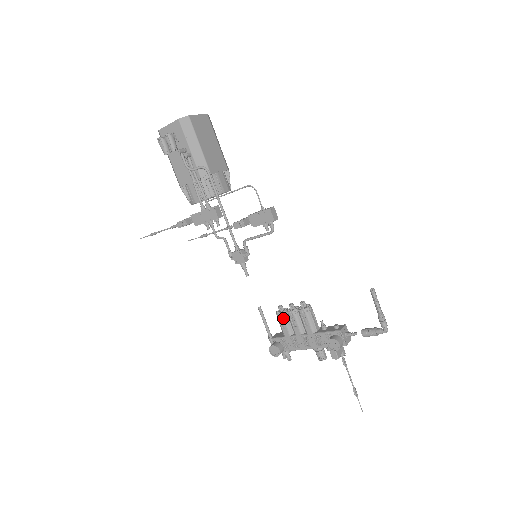
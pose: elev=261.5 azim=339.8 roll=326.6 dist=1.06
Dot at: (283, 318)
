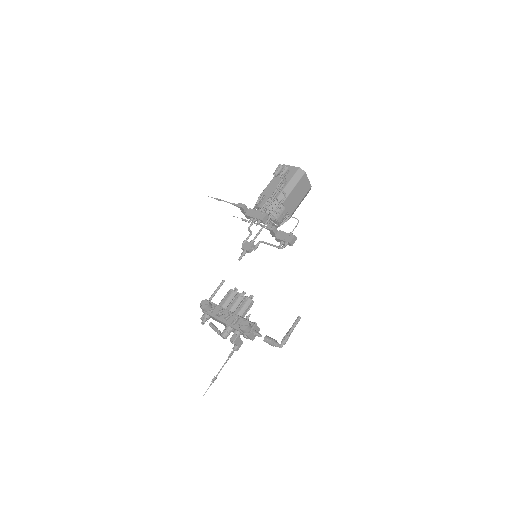
Dot at: (231, 294)
